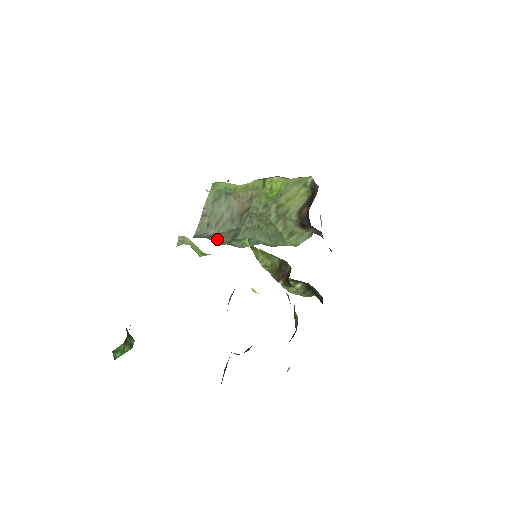
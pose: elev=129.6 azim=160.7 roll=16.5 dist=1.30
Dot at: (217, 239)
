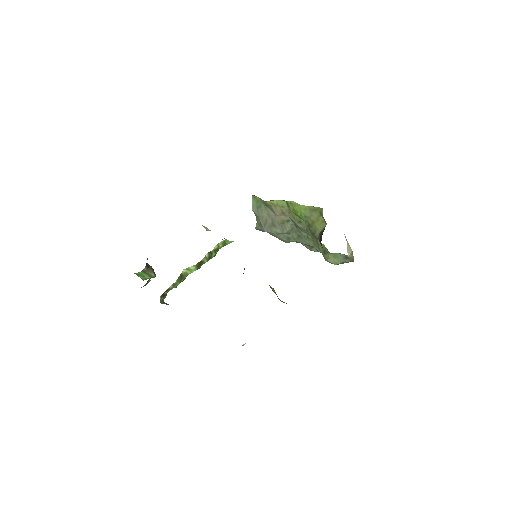
Dot at: occluded
